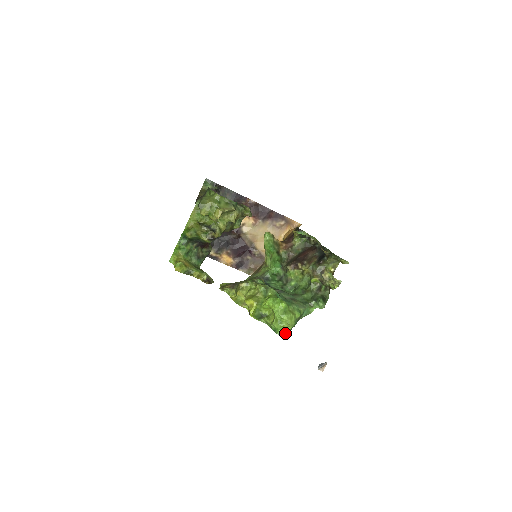
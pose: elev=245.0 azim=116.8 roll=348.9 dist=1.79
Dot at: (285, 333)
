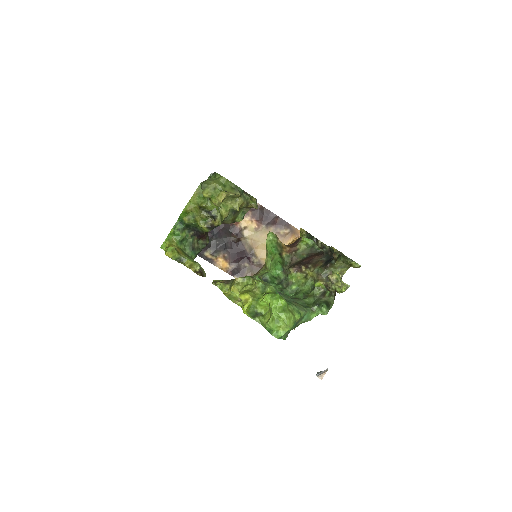
Dot at: (281, 335)
